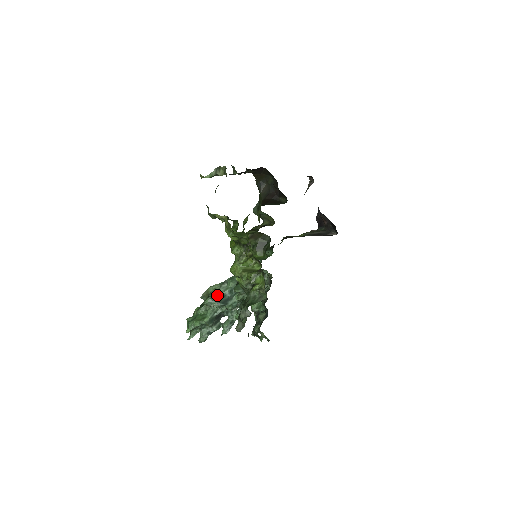
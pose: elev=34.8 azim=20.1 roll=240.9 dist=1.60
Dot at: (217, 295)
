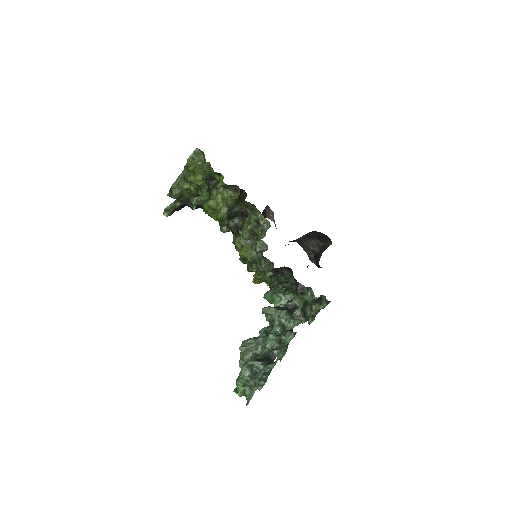
Dot at: occluded
